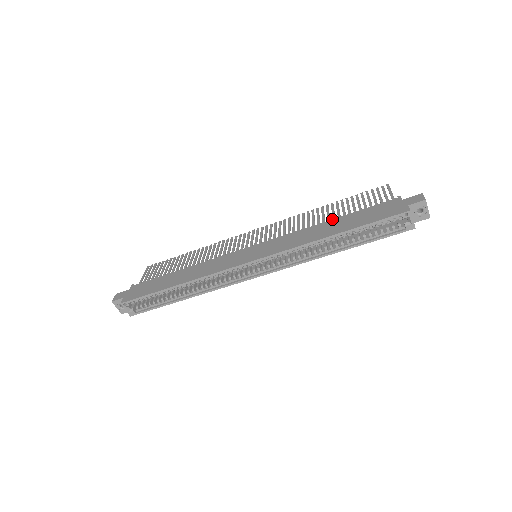
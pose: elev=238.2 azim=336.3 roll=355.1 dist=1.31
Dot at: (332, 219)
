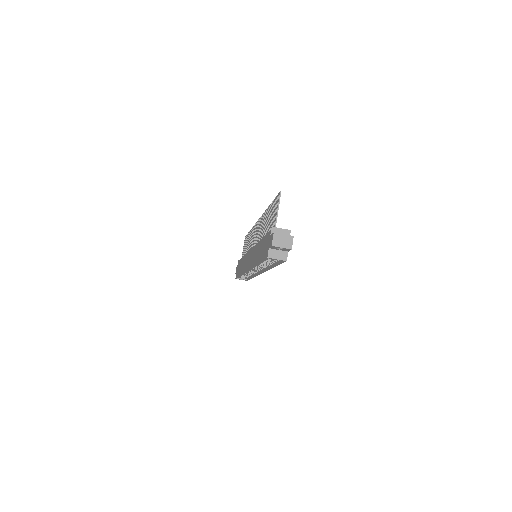
Dot at: (260, 240)
